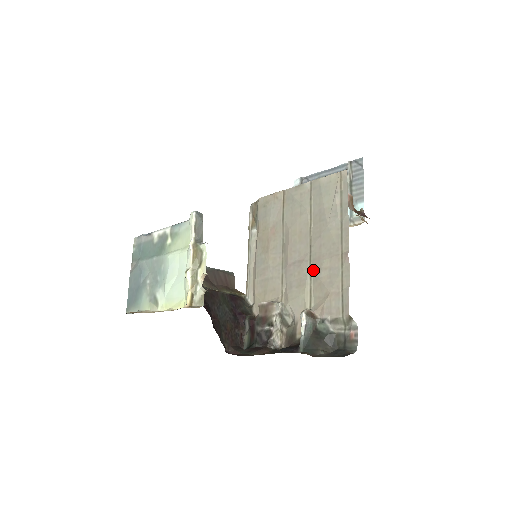
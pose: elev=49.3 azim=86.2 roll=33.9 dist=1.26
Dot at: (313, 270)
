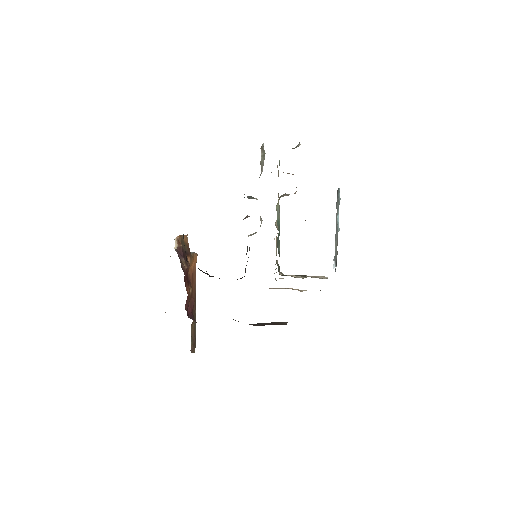
Dot at: occluded
